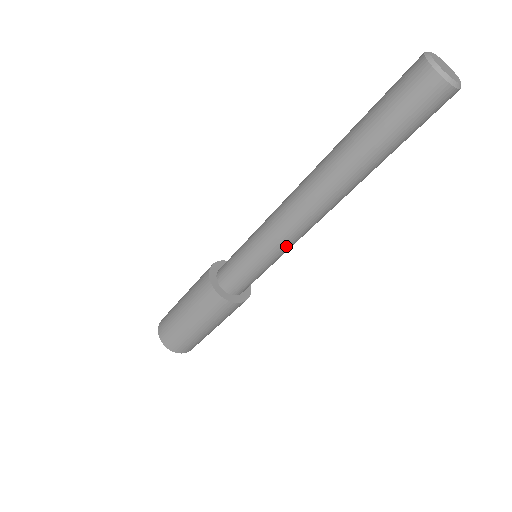
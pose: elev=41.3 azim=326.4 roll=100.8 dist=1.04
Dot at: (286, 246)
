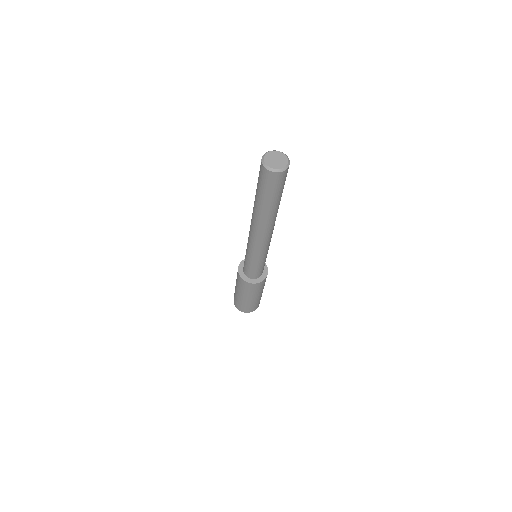
Dot at: (253, 250)
